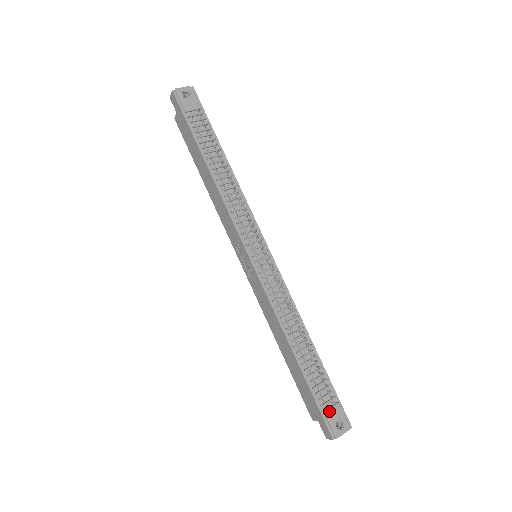
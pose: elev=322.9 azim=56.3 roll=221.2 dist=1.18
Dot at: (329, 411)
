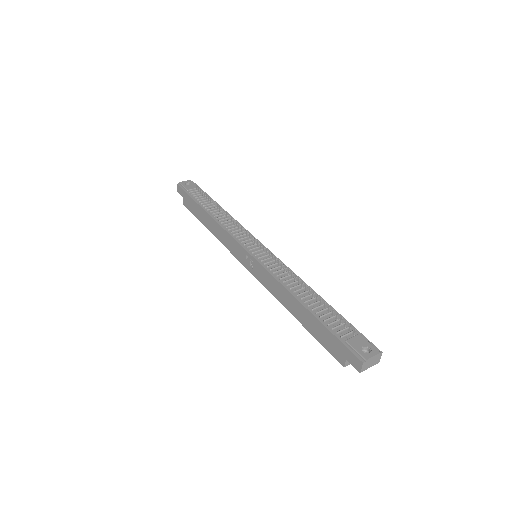
Dot at: (350, 340)
